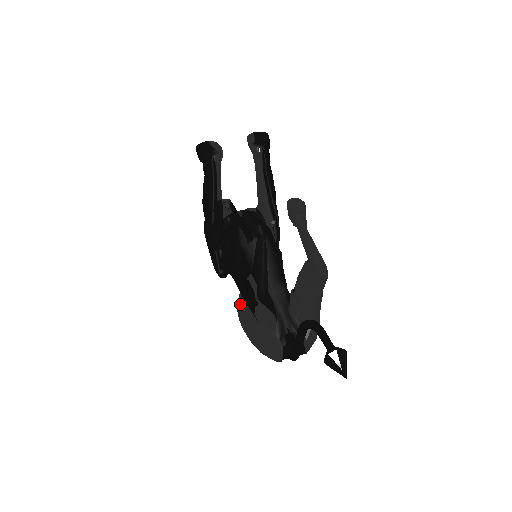
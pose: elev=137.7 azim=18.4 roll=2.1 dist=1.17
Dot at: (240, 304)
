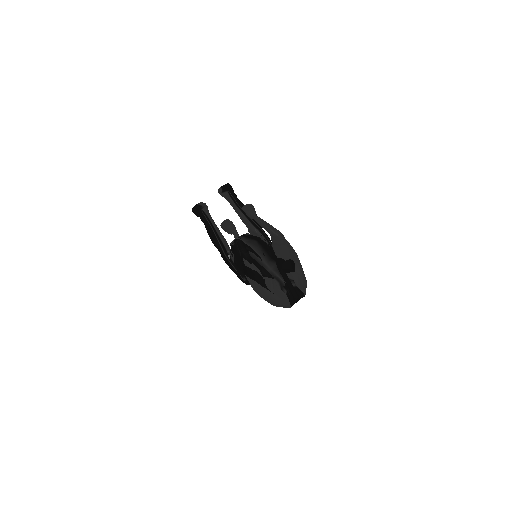
Dot at: (247, 279)
